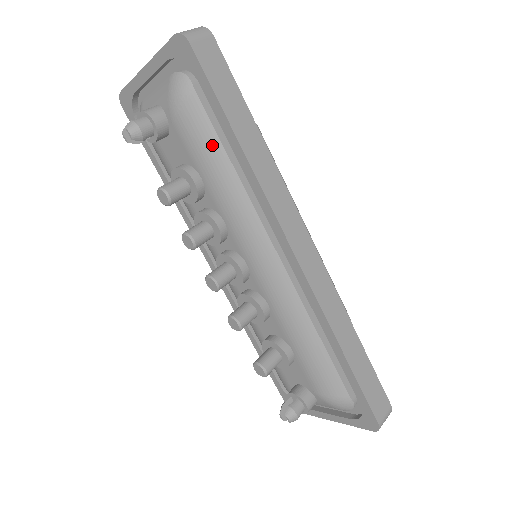
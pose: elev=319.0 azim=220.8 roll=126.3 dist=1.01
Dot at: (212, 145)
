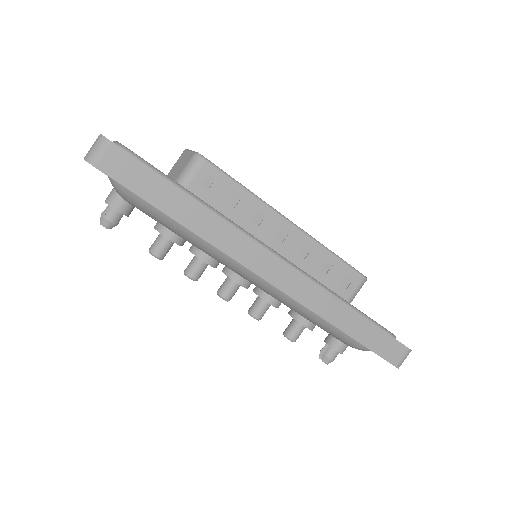
Dot at: (164, 218)
